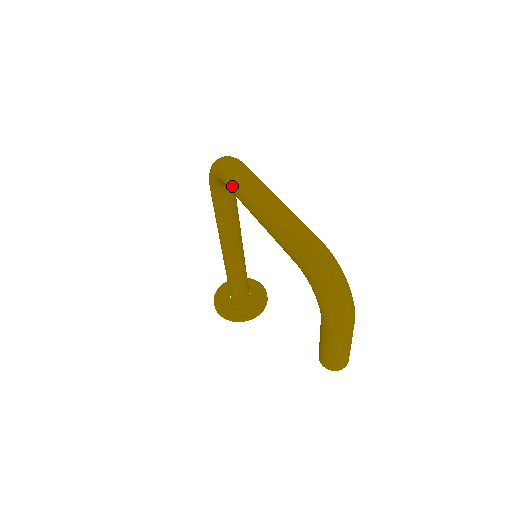
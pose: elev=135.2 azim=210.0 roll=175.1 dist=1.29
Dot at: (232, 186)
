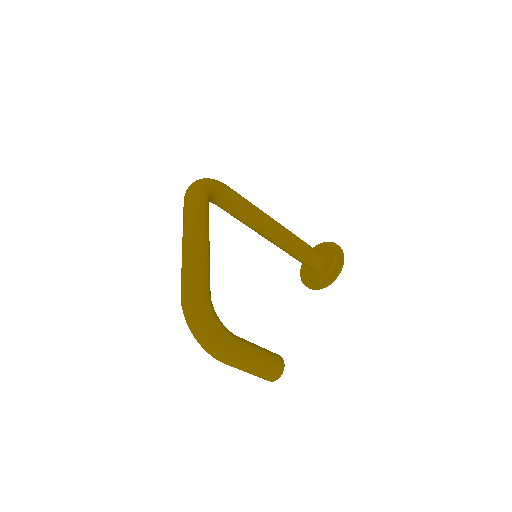
Dot at: occluded
